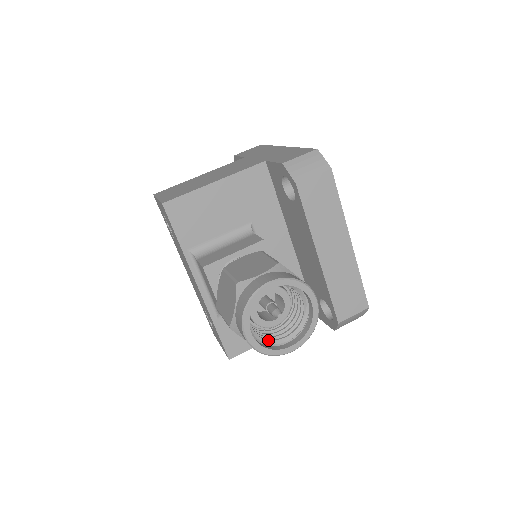
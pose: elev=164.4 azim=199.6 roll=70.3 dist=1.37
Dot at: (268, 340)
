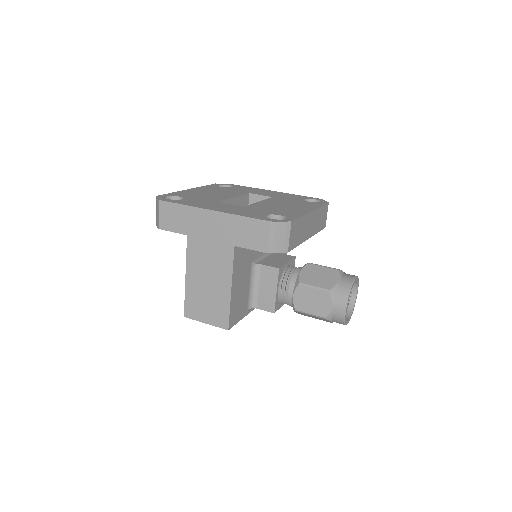
Dot at: occluded
